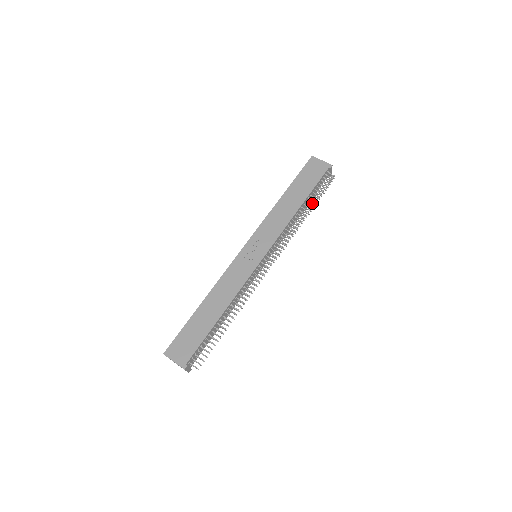
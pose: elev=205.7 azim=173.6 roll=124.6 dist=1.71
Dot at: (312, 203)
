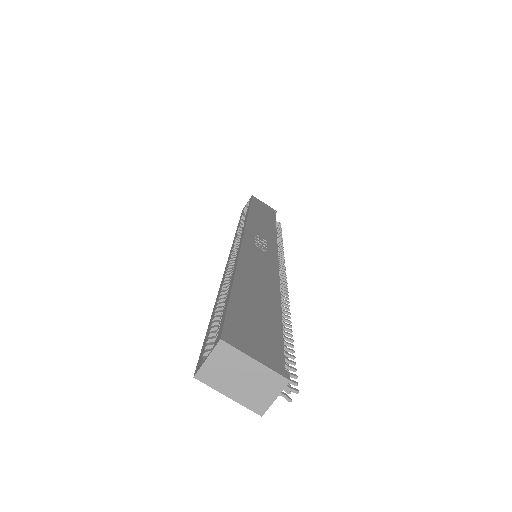
Dot at: occluded
